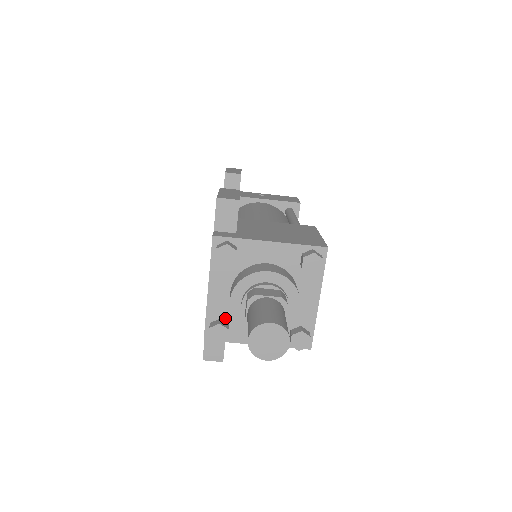
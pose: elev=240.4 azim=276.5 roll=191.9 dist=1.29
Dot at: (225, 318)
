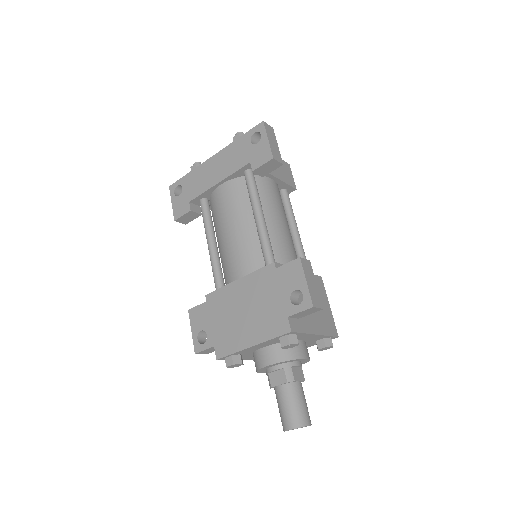
Dot at: (243, 354)
